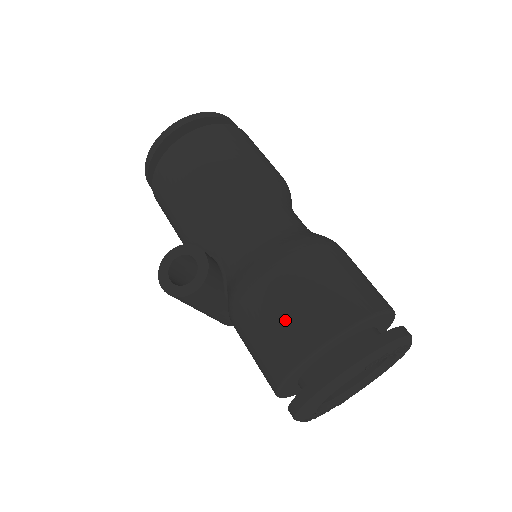
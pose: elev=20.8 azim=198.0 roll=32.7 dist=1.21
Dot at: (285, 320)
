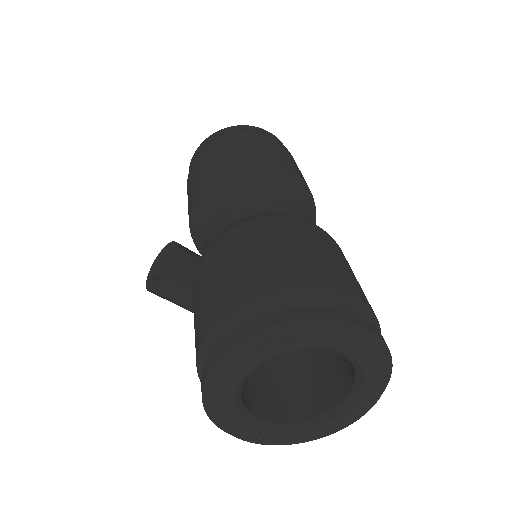
Dot at: (202, 301)
